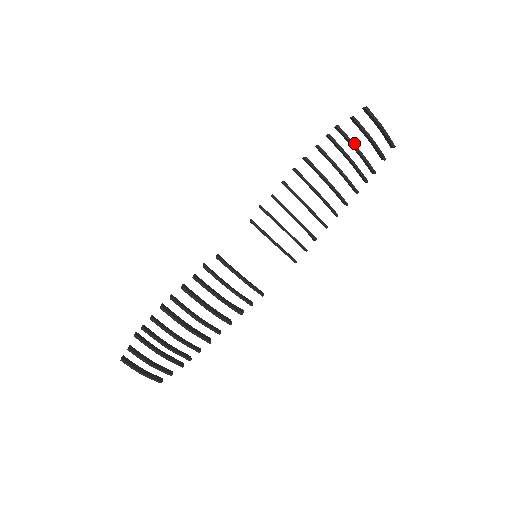
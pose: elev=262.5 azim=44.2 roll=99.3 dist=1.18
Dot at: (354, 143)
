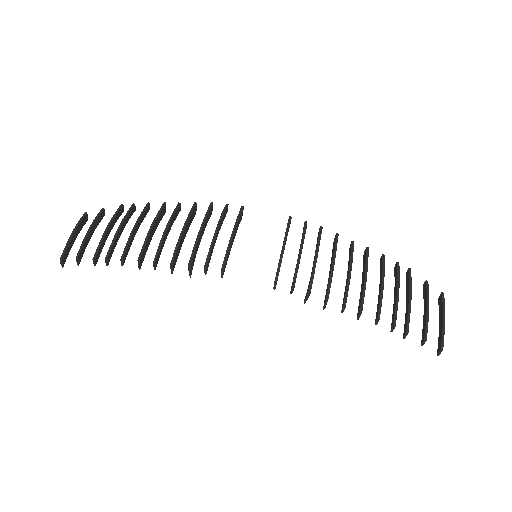
Dot at: occluded
